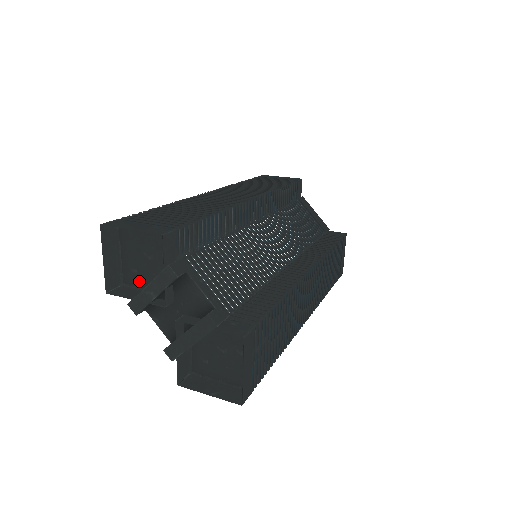
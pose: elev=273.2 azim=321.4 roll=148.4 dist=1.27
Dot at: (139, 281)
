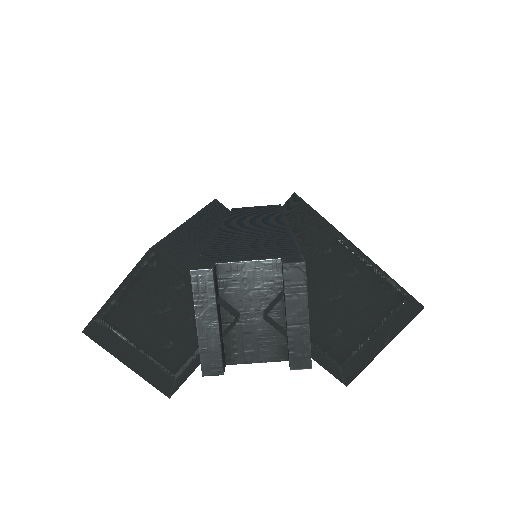
Dot at: (186, 349)
